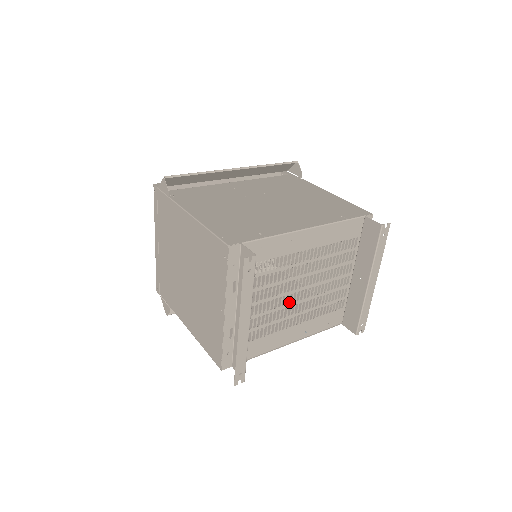
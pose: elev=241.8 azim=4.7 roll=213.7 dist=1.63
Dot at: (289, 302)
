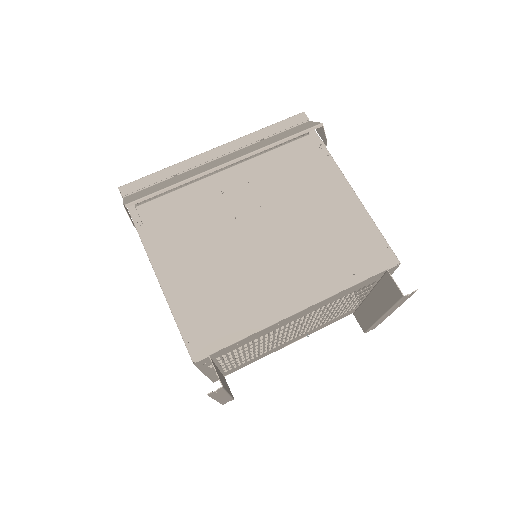
Dot at: occluded
